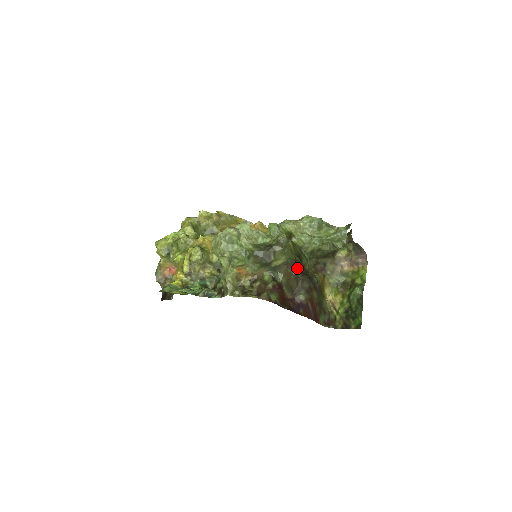
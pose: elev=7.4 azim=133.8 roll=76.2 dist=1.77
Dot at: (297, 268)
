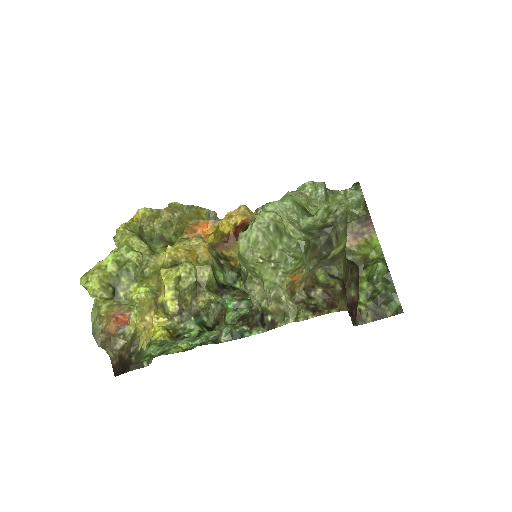
Dot at: occluded
